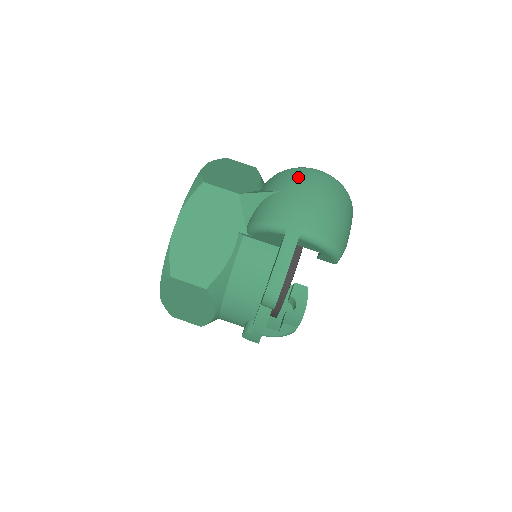
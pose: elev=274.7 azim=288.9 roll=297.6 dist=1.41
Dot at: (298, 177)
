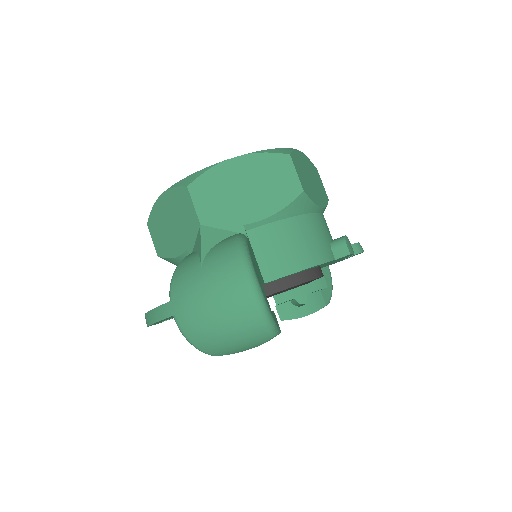
Dot at: (223, 273)
